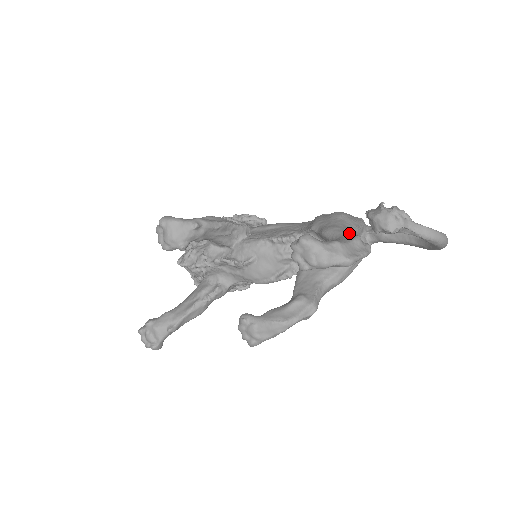
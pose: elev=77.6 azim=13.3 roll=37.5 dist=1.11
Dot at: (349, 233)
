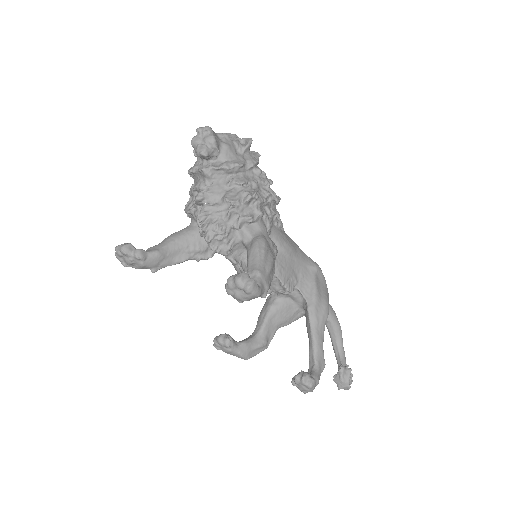
Dot at: occluded
